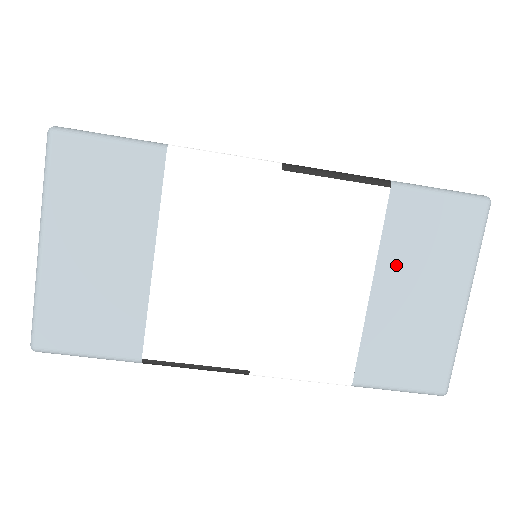
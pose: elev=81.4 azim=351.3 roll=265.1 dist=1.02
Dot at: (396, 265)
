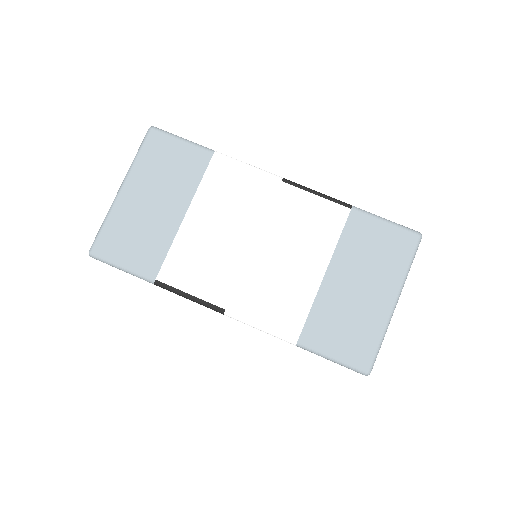
Dot at: (346, 262)
